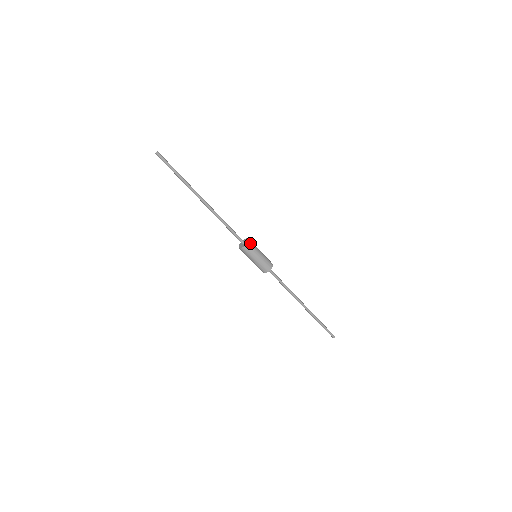
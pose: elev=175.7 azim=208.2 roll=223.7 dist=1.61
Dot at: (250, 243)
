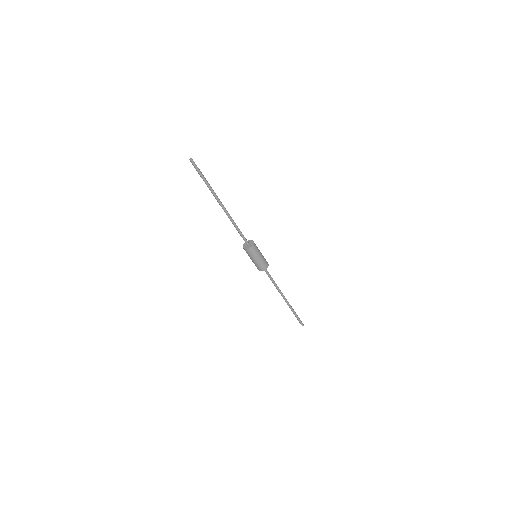
Dot at: (255, 244)
